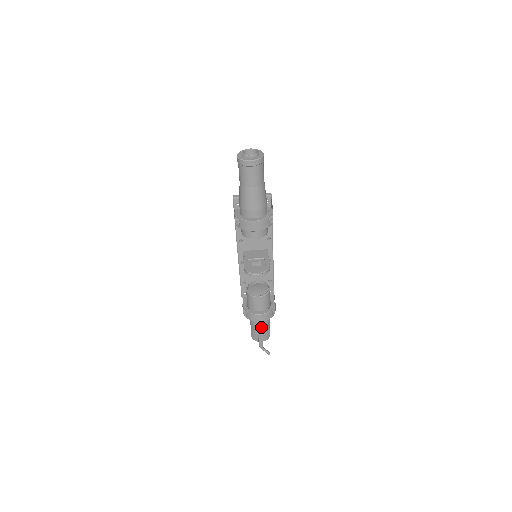
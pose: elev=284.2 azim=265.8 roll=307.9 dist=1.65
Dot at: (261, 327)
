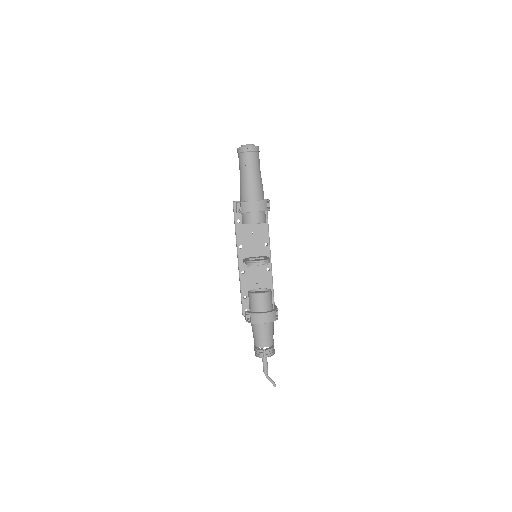
Dot at: (265, 336)
